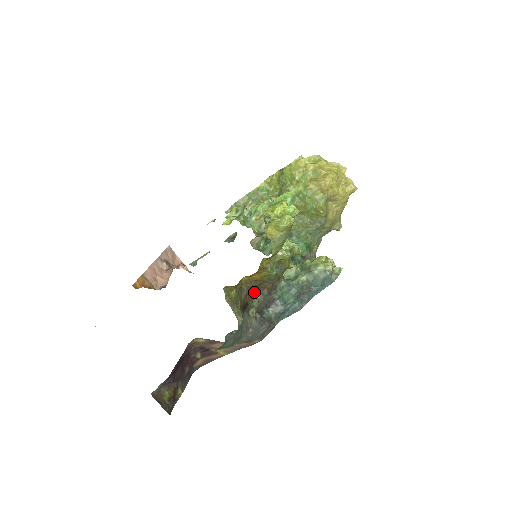
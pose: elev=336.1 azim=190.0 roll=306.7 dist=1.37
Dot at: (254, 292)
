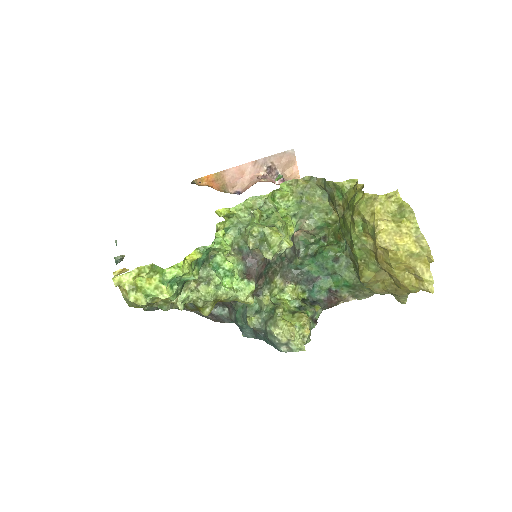
Dot at: occluded
